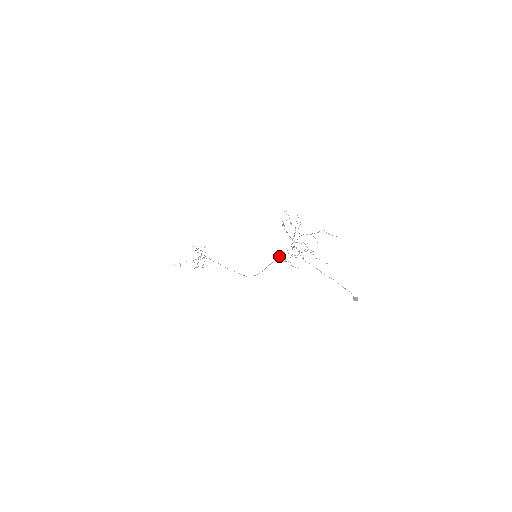
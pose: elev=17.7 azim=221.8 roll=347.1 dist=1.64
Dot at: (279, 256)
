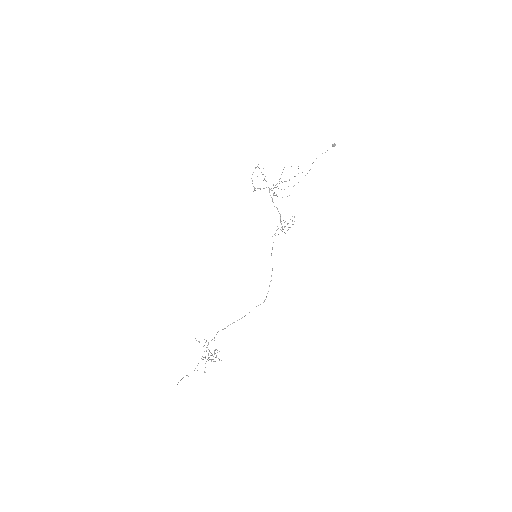
Dot at: (274, 234)
